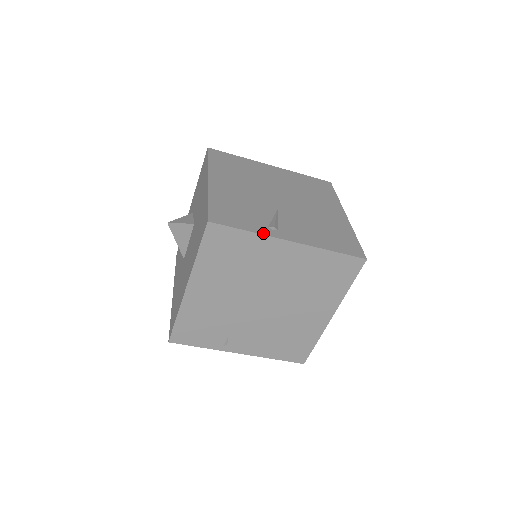
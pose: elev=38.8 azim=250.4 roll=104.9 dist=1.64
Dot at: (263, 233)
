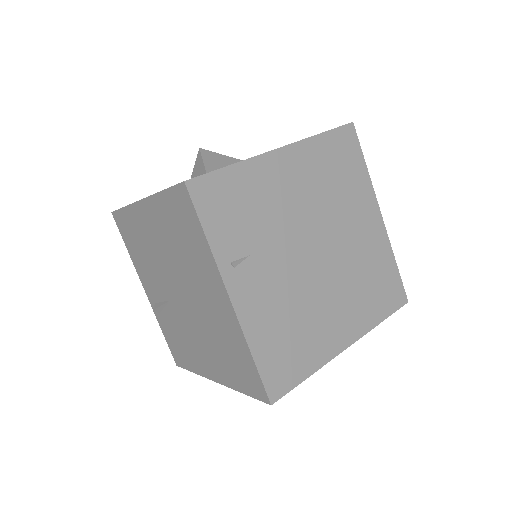
Dot at: (370, 184)
